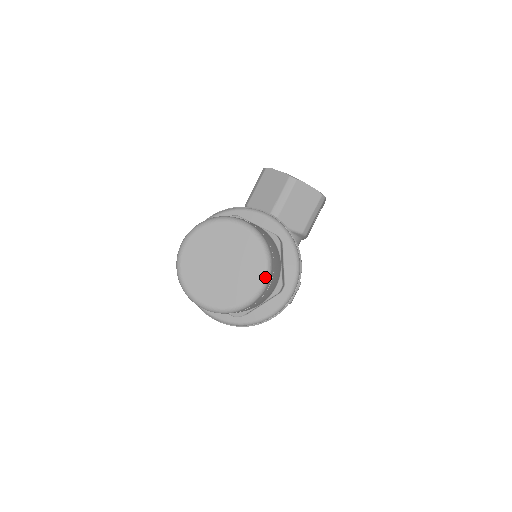
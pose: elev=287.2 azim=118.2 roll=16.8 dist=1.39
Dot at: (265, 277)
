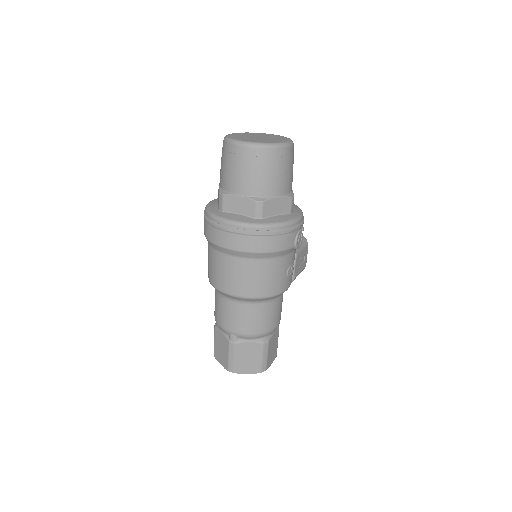
Dot at: (290, 141)
